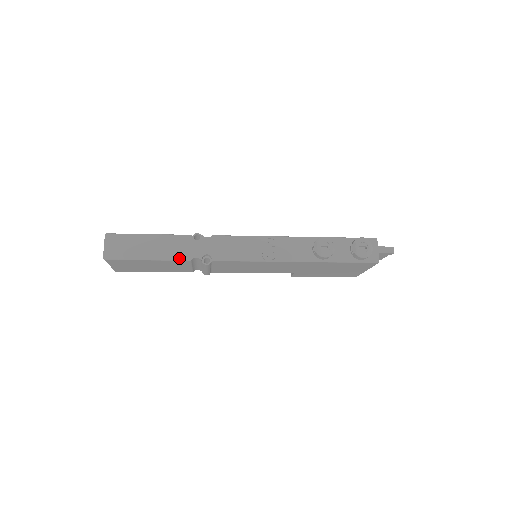
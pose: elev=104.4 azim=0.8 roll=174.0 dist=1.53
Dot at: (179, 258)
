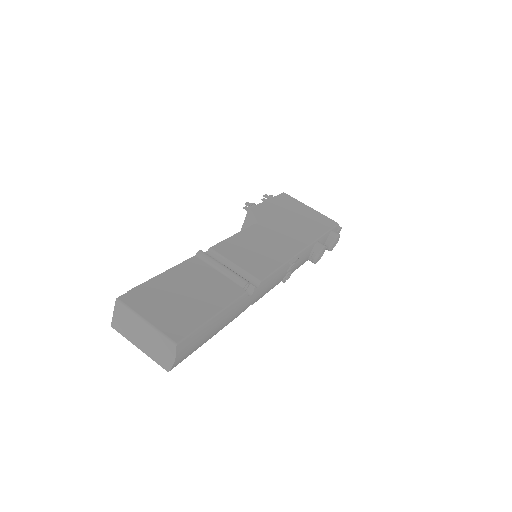
Dot at: occluded
